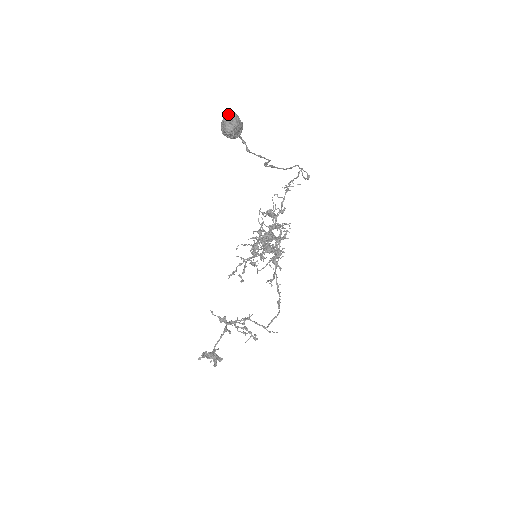
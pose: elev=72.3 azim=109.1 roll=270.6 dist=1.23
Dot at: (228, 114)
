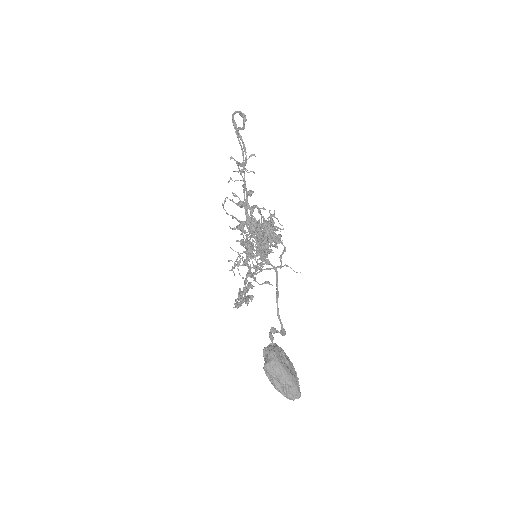
Dot at: (277, 380)
